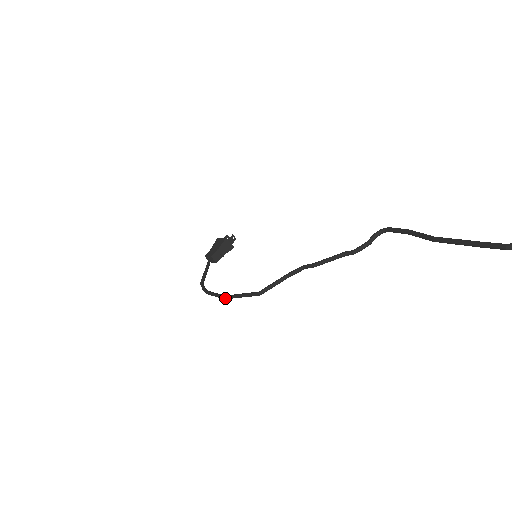
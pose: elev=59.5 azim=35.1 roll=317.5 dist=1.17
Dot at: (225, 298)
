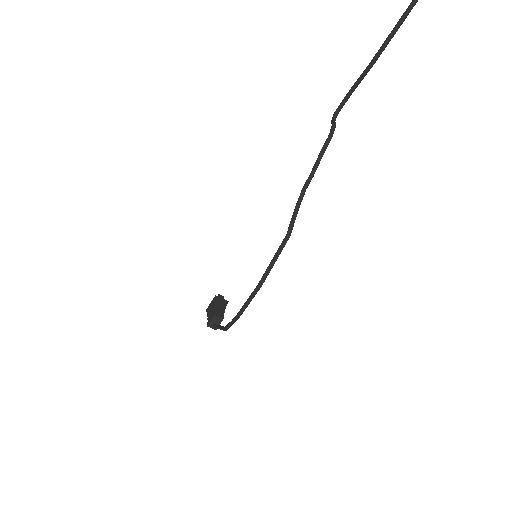
Dot at: (260, 283)
